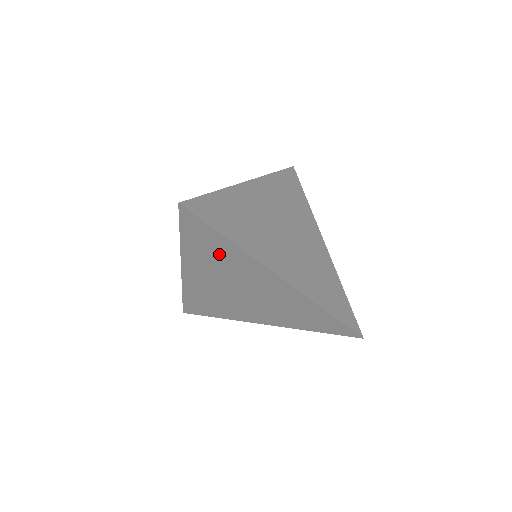
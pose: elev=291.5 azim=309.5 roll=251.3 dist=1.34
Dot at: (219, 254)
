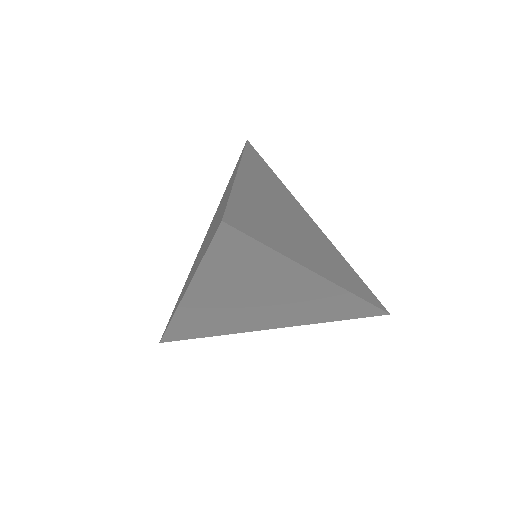
Dot at: (252, 270)
